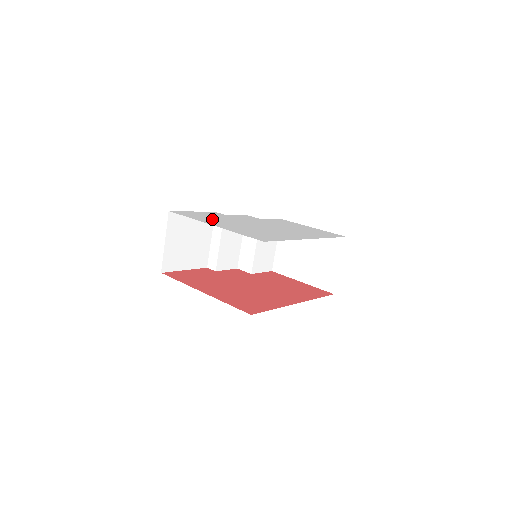
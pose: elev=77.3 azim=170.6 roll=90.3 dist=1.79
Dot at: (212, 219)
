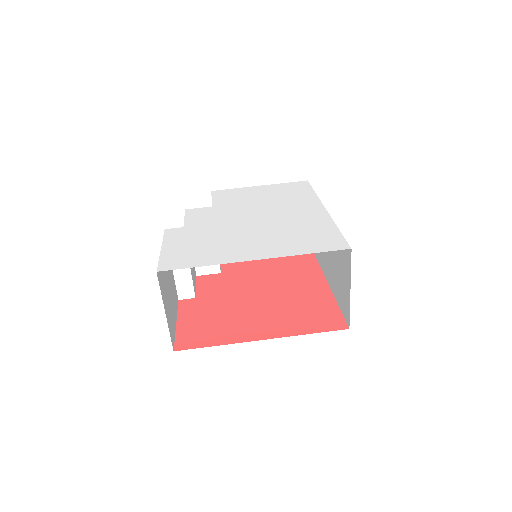
Dot at: (217, 248)
